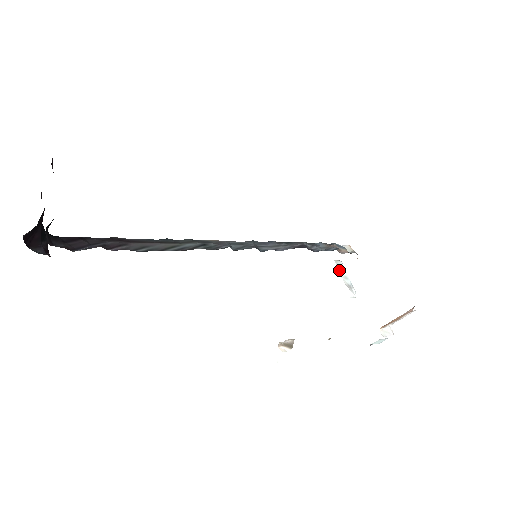
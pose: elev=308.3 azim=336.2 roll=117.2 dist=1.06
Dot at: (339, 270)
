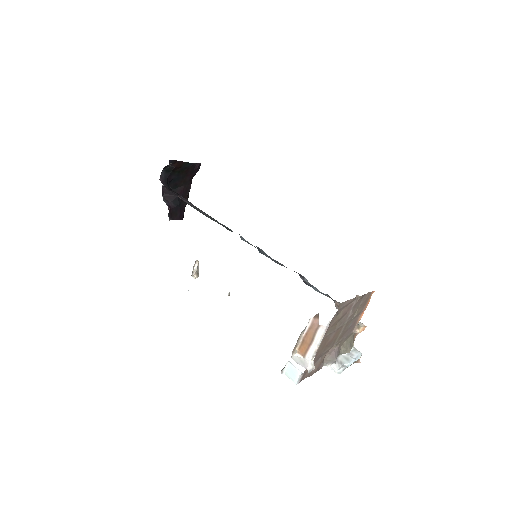
Dot at: occluded
